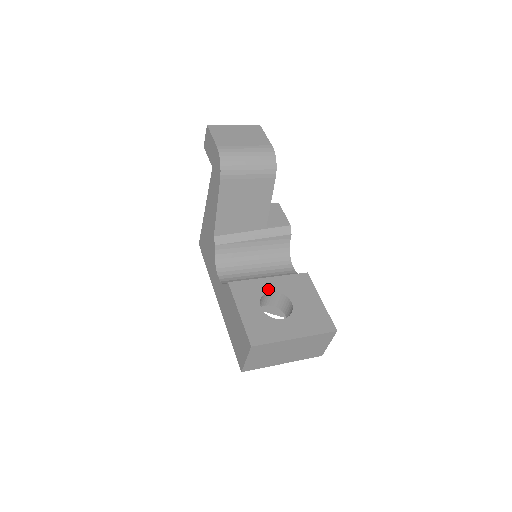
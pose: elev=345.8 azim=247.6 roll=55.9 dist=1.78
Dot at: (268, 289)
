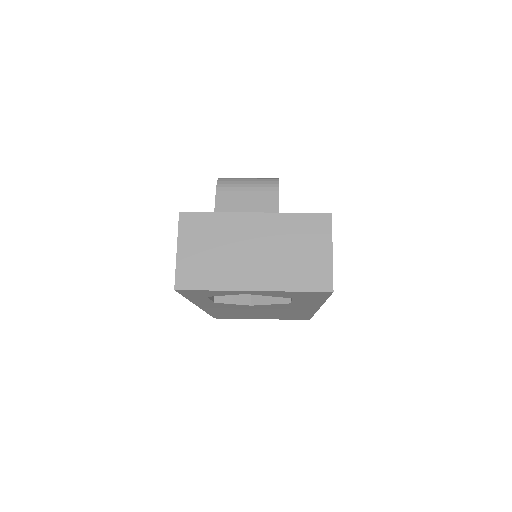
Dot at: occluded
